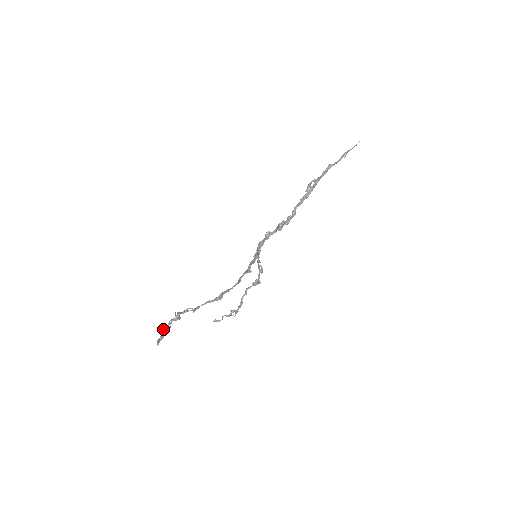
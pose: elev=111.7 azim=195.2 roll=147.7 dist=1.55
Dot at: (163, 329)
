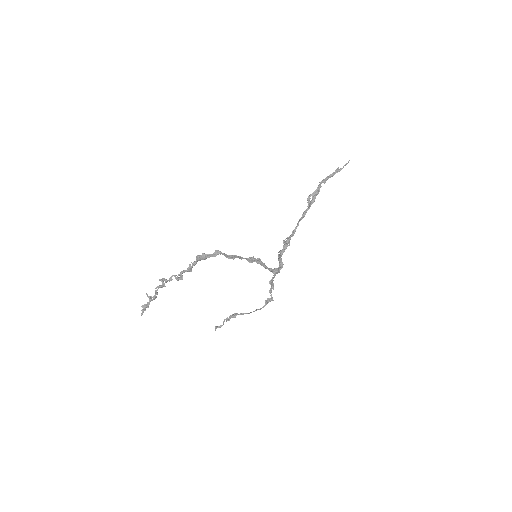
Dot at: (150, 298)
